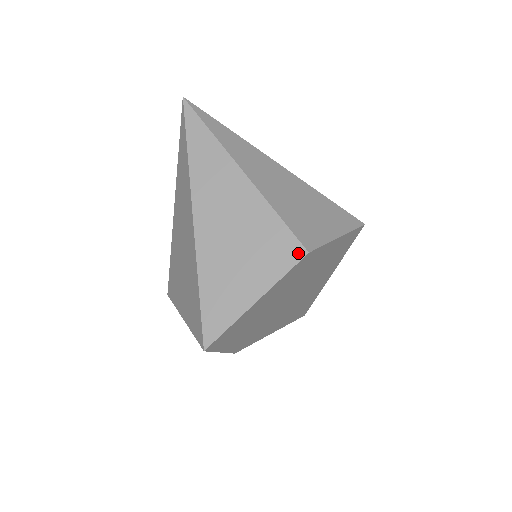
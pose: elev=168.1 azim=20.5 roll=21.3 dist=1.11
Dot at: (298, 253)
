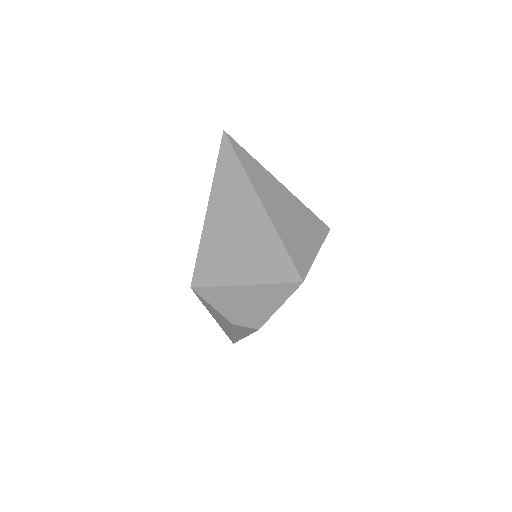
Dot at: (326, 228)
